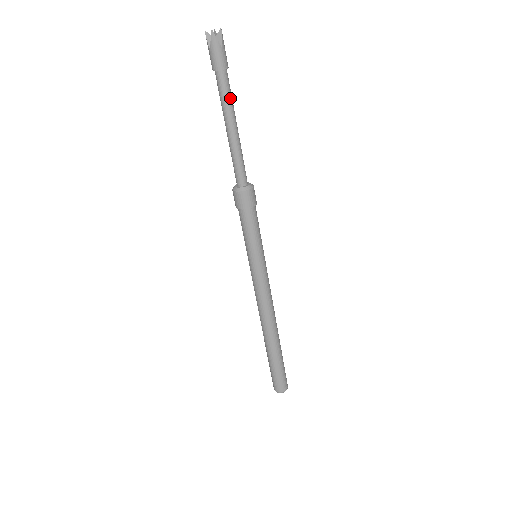
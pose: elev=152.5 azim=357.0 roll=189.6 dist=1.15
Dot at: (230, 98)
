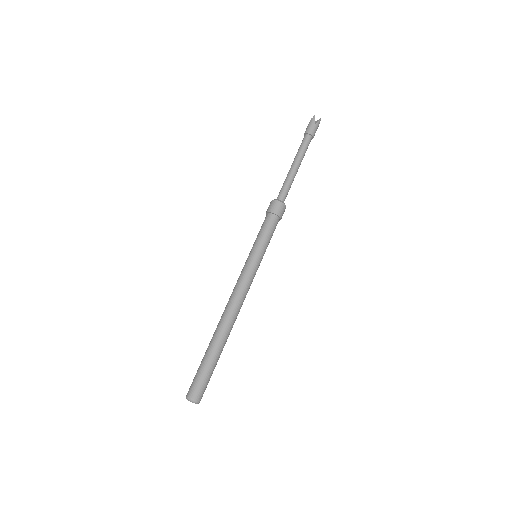
Dot at: occluded
